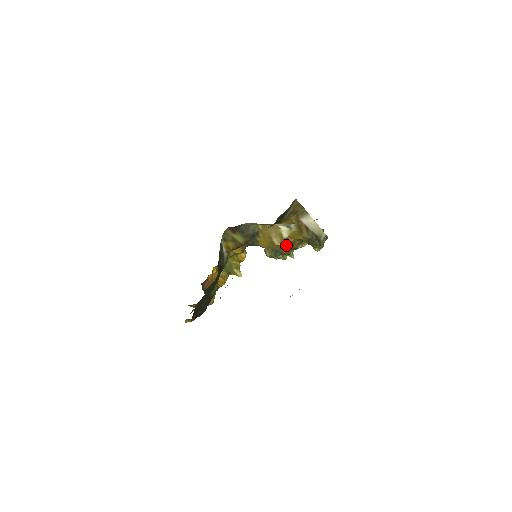
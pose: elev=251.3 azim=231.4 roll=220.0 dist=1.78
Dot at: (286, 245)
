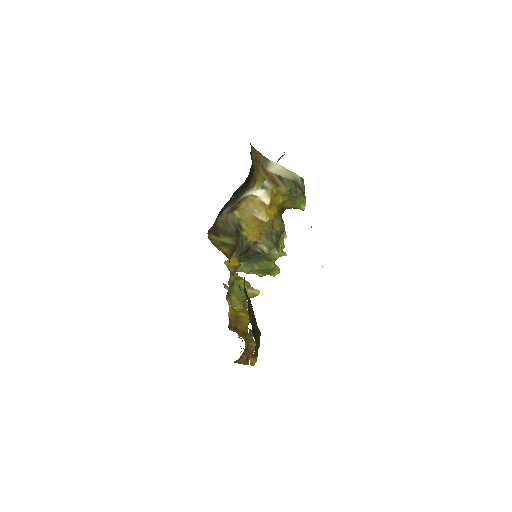
Dot at: (274, 219)
